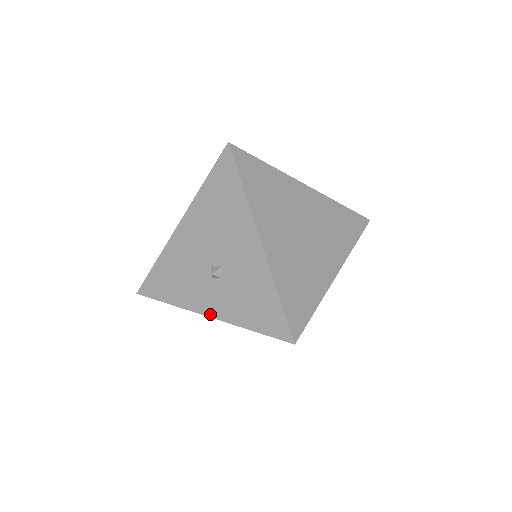
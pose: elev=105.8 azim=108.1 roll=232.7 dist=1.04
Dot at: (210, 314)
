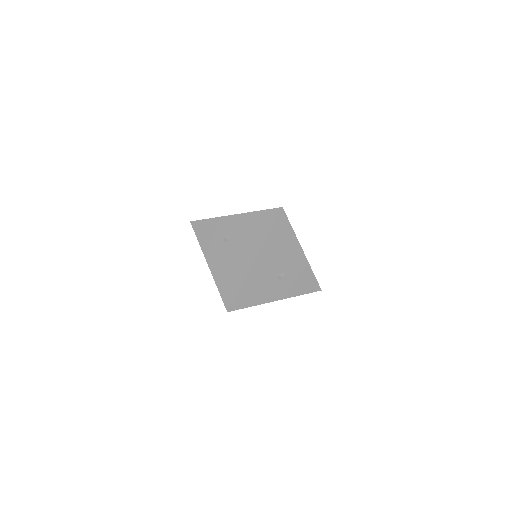
Dot at: (279, 299)
